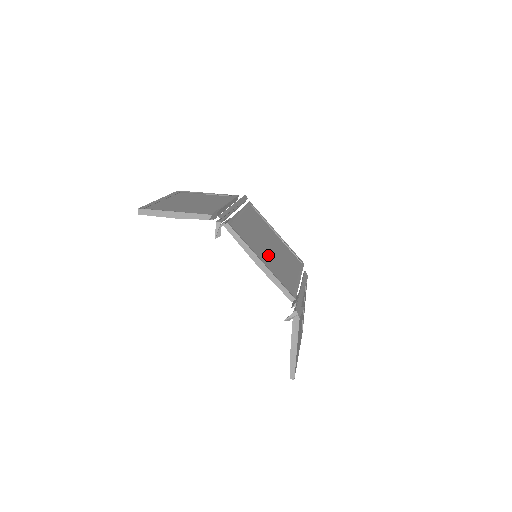
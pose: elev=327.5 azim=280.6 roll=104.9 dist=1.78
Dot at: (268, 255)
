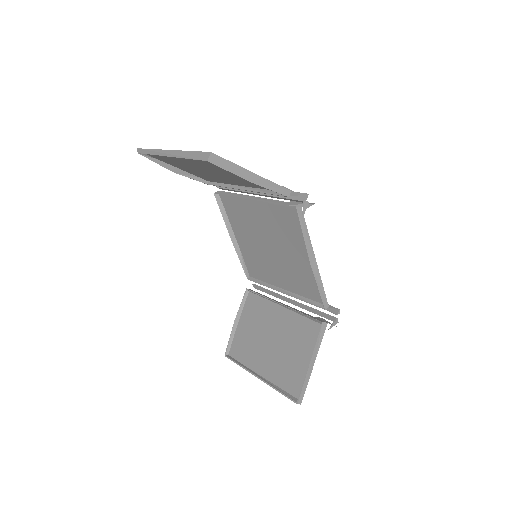
Dot at: (288, 255)
